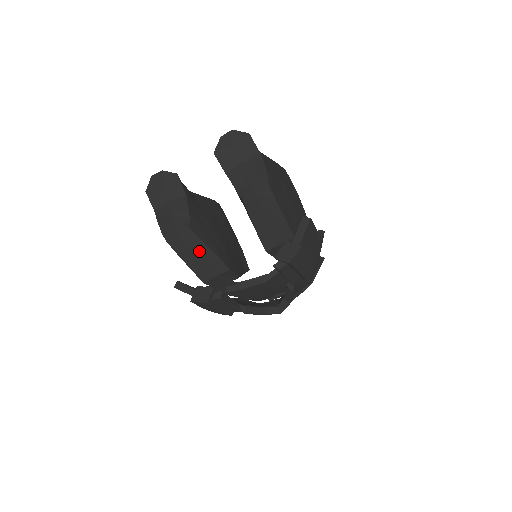
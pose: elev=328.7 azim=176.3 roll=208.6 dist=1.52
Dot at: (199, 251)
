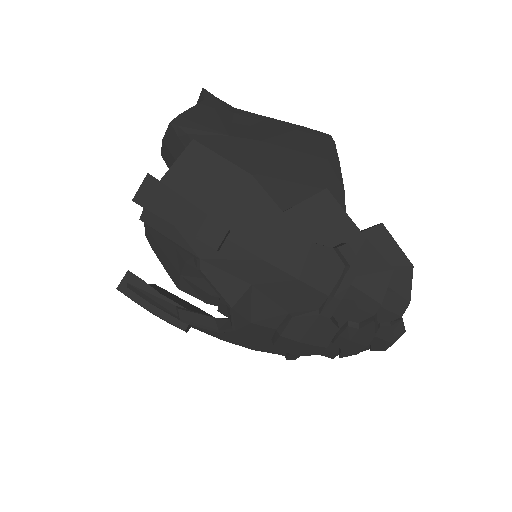
Dot at: (161, 241)
